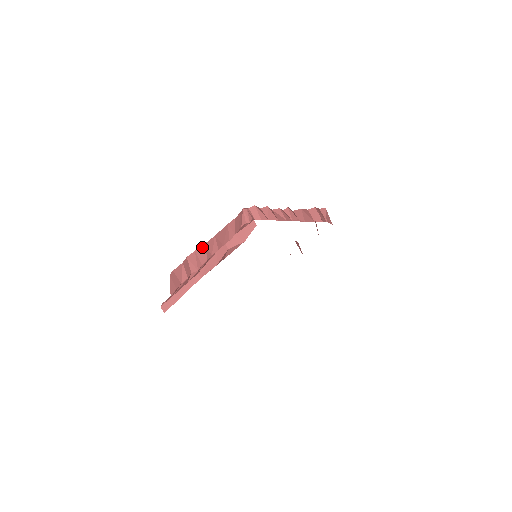
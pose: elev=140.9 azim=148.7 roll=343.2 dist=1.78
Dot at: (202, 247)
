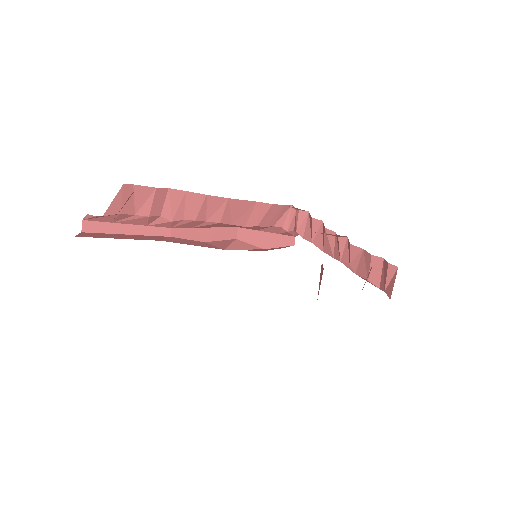
Dot at: (200, 196)
